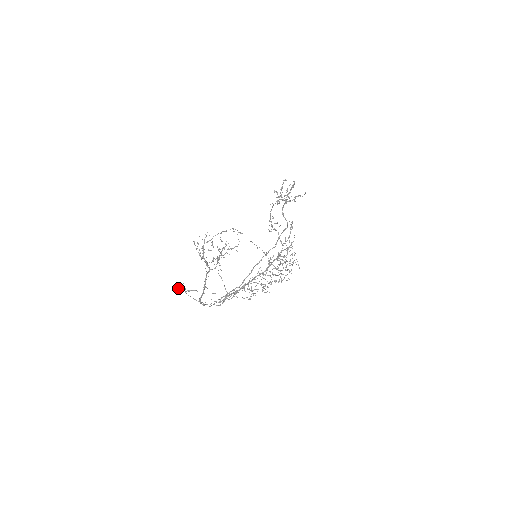
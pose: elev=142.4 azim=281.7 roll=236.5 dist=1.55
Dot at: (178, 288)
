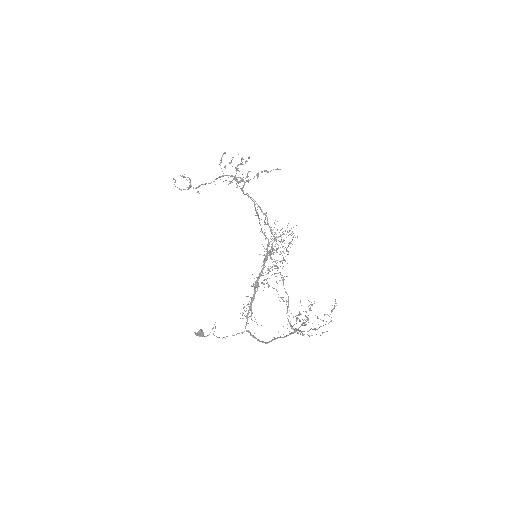
Dot at: occluded
